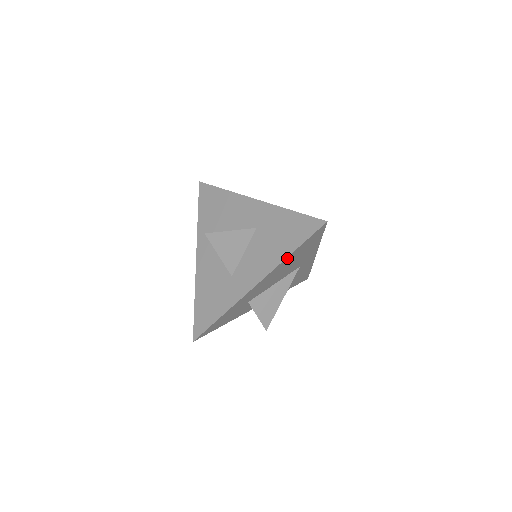
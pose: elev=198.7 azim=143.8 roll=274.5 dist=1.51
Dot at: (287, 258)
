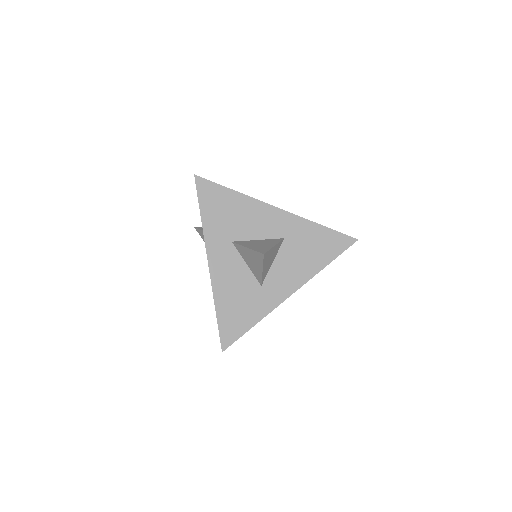
Dot at: (320, 269)
